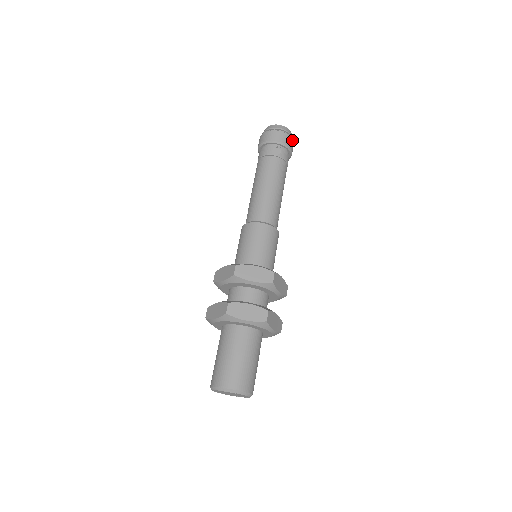
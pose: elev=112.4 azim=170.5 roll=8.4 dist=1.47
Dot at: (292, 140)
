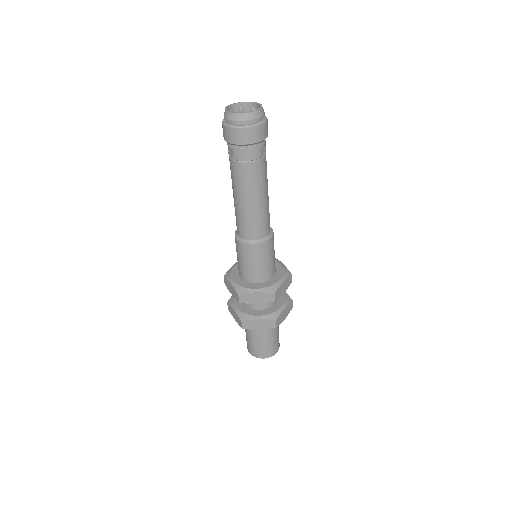
Dot at: occluded
